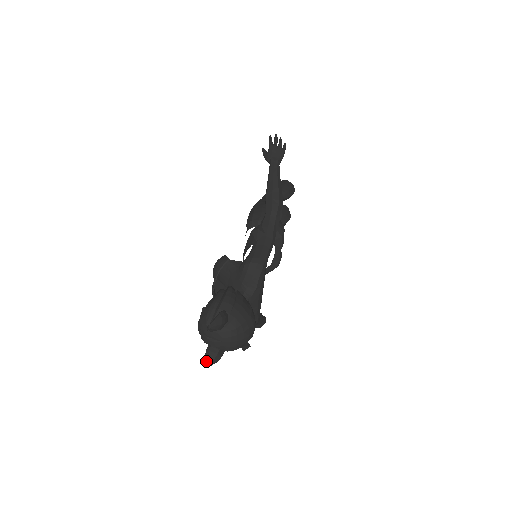
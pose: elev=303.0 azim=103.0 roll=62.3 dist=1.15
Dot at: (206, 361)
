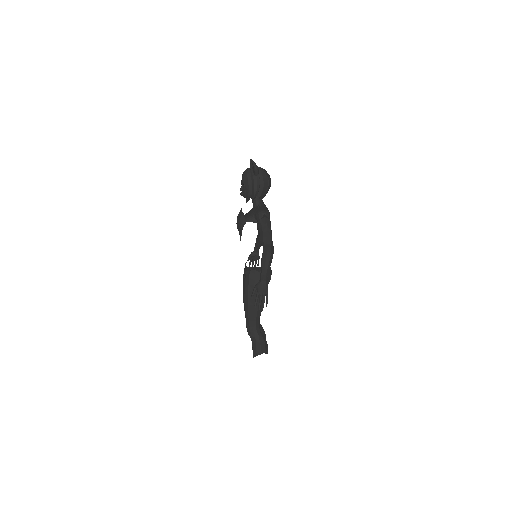
Dot at: (252, 161)
